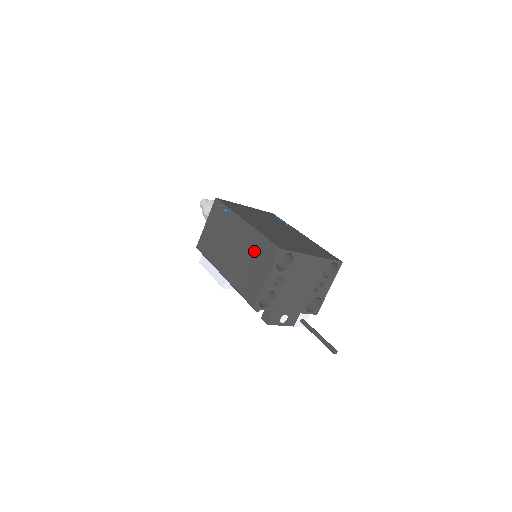
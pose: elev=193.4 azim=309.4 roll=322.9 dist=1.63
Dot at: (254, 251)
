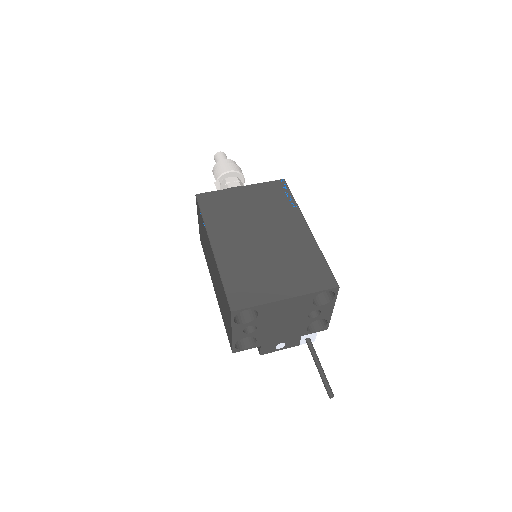
Dot at: (221, 292)
